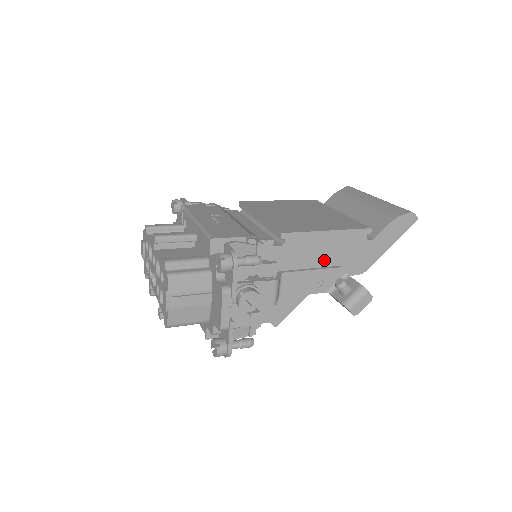
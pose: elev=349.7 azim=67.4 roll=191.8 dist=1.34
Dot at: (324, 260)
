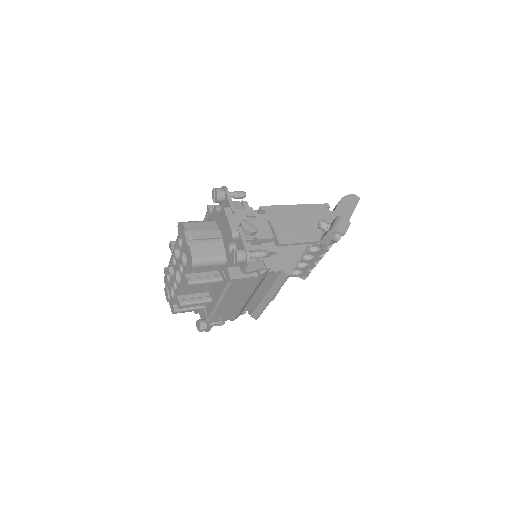
Dot at: occluded
